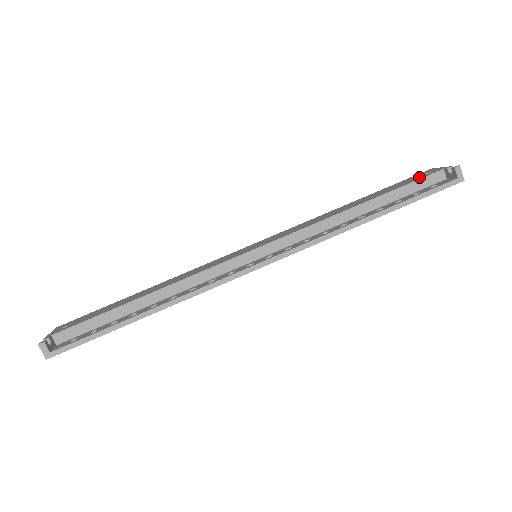
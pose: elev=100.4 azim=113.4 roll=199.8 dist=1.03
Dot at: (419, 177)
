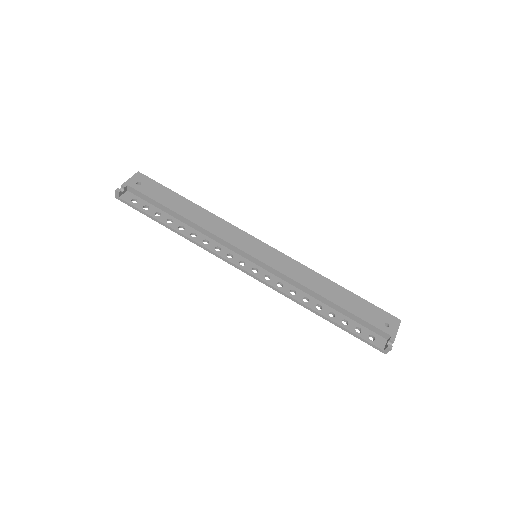
Dot at: (378, 322)
